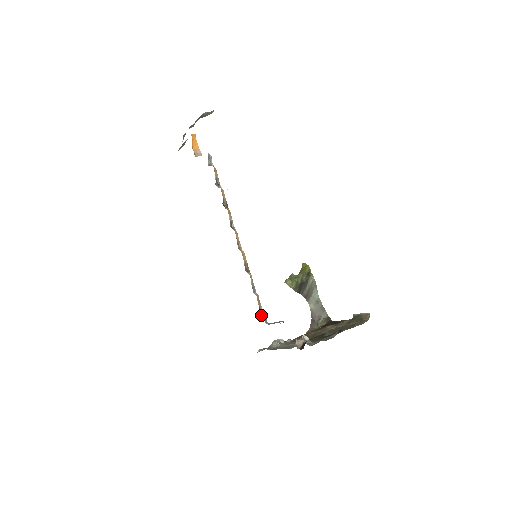
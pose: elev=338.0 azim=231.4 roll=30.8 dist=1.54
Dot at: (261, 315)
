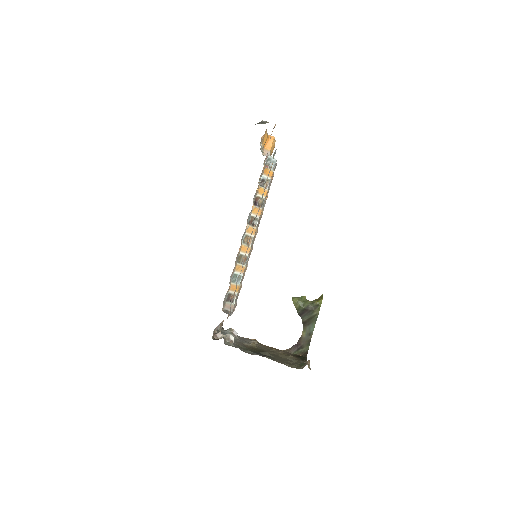
Dot at: (227, 301)
